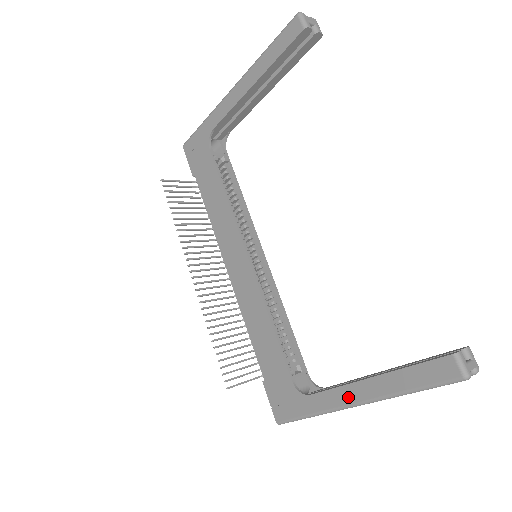
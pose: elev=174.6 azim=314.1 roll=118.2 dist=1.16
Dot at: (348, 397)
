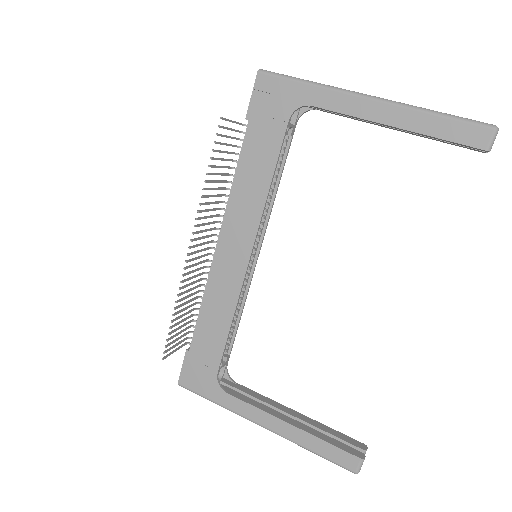
Dot at: (261, 419)
